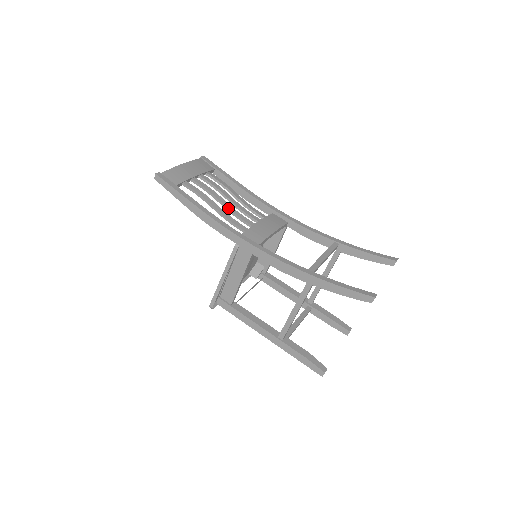
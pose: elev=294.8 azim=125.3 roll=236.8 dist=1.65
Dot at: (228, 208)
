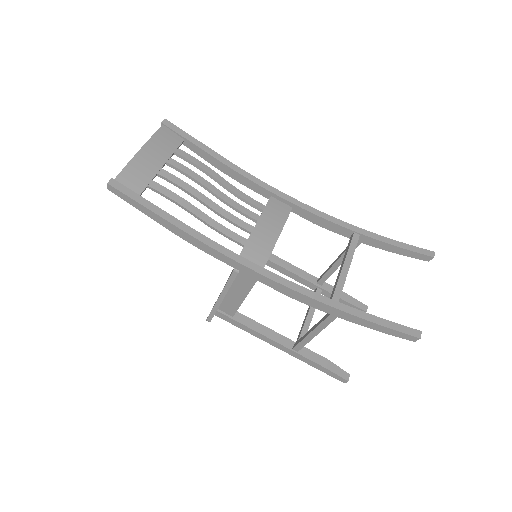
Dot at: (215, 210)
